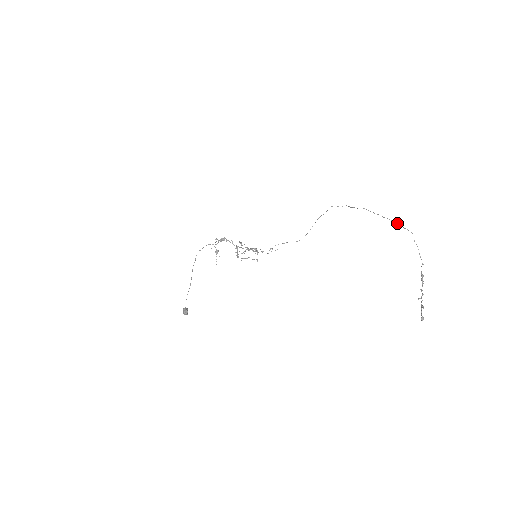
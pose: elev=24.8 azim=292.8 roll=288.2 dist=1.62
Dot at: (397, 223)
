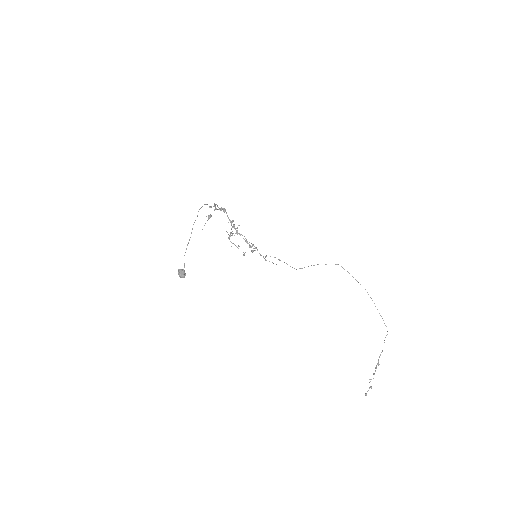
Dot at: occluded
